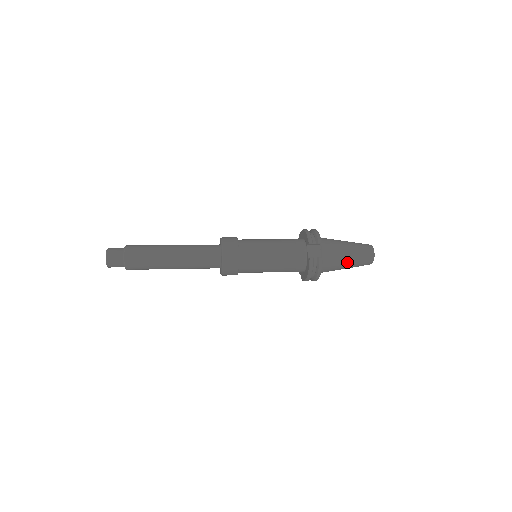
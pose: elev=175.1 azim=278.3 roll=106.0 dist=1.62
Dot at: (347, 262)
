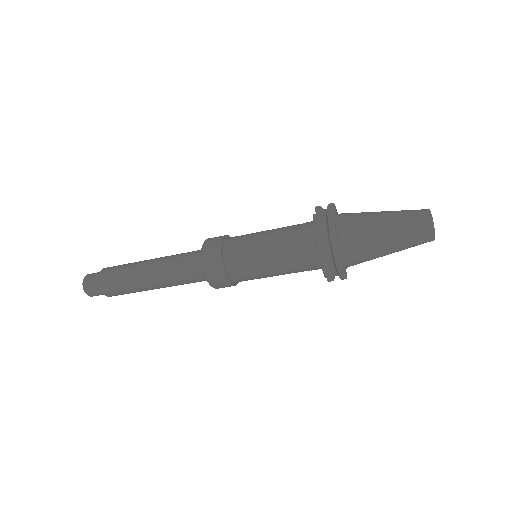
Dot at: (383, 224)
